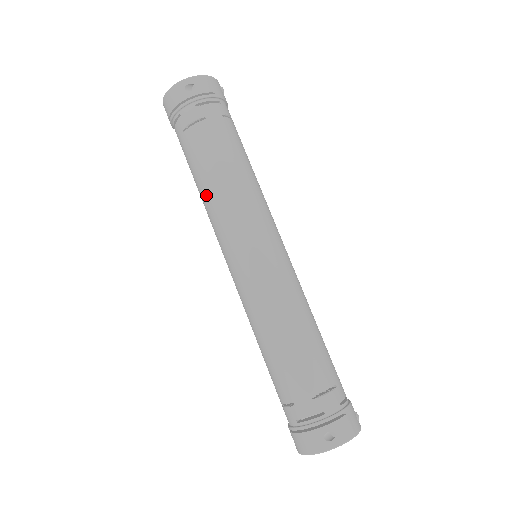
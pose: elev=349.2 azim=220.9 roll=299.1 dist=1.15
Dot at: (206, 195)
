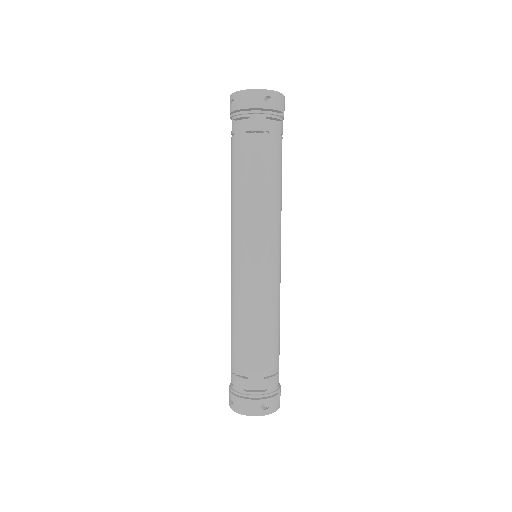
Dot at: (243, 195)
